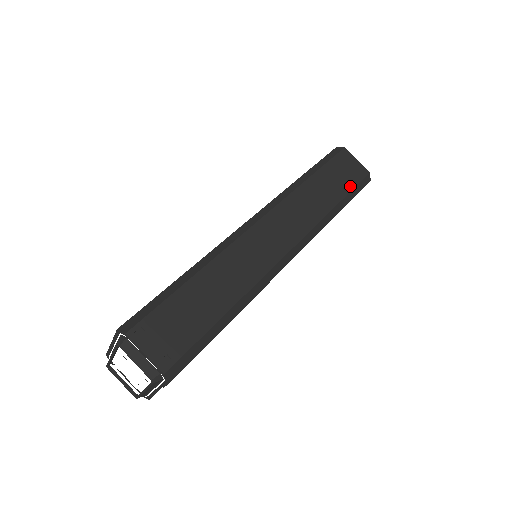
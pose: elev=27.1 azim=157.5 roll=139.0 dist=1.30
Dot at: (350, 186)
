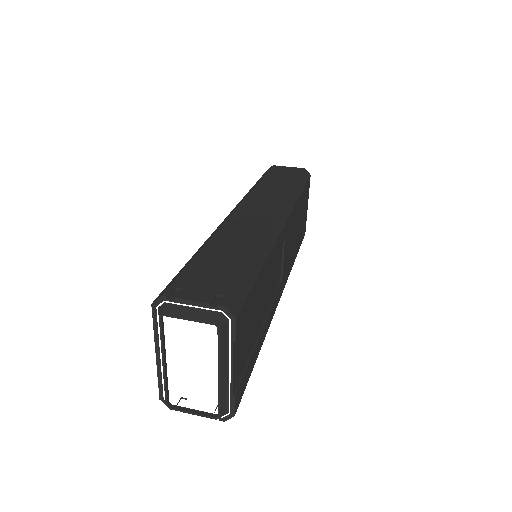
Dot at: (296, 177)
